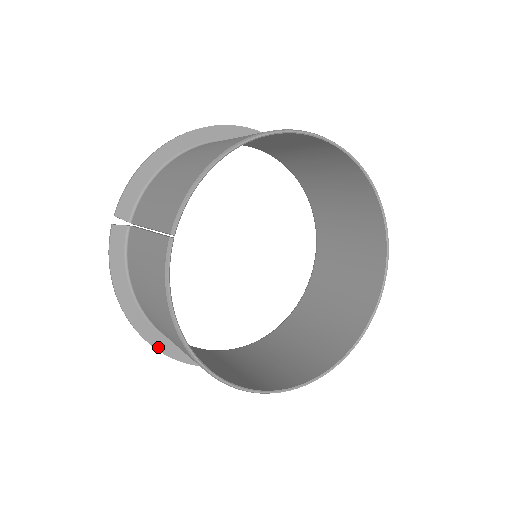
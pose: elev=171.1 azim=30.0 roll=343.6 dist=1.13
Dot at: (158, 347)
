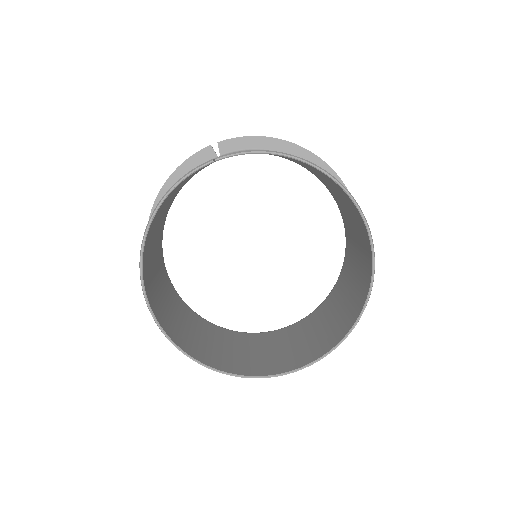
Dot at: occluded
